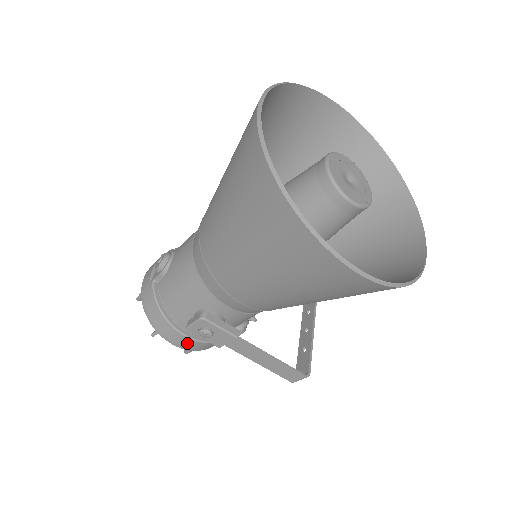
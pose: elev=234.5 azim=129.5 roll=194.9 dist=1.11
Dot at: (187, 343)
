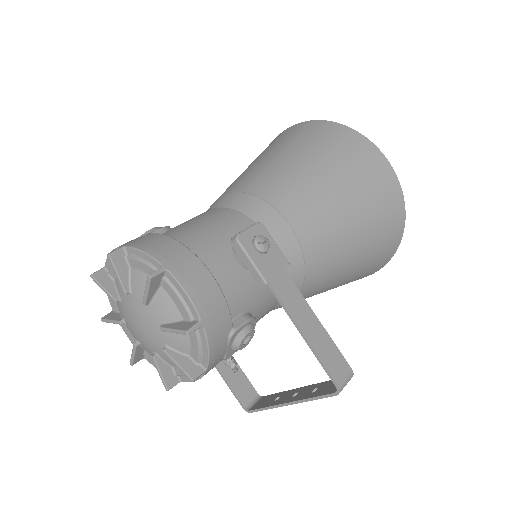
Dot at: (208, 292)
